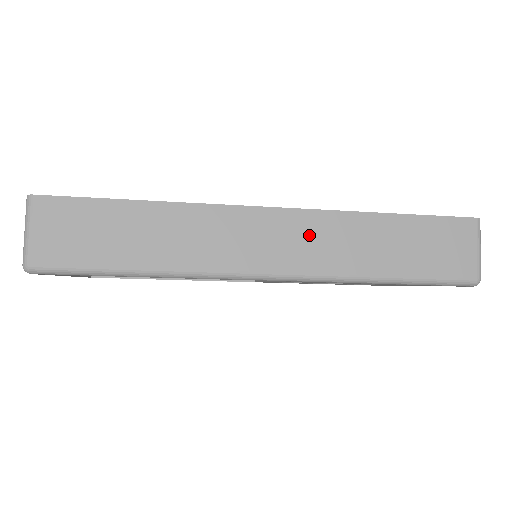
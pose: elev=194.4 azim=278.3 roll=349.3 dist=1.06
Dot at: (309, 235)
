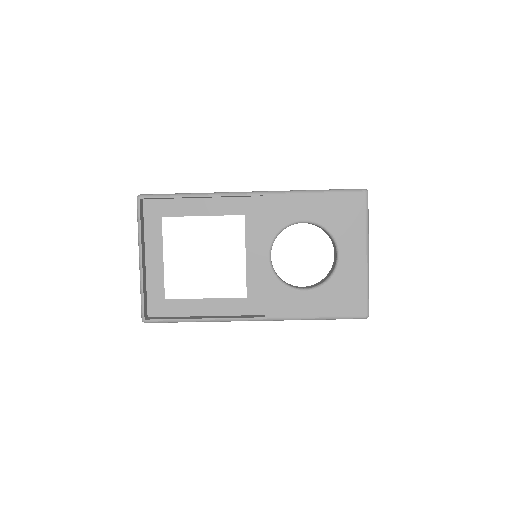
Dot at: occluded
